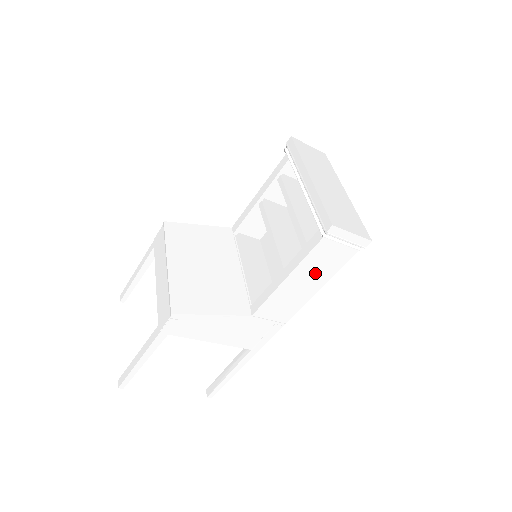
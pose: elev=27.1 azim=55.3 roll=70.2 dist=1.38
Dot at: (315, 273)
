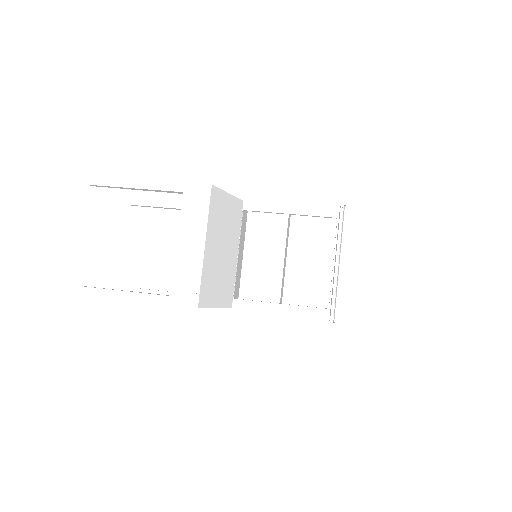
Dot at: occluded
